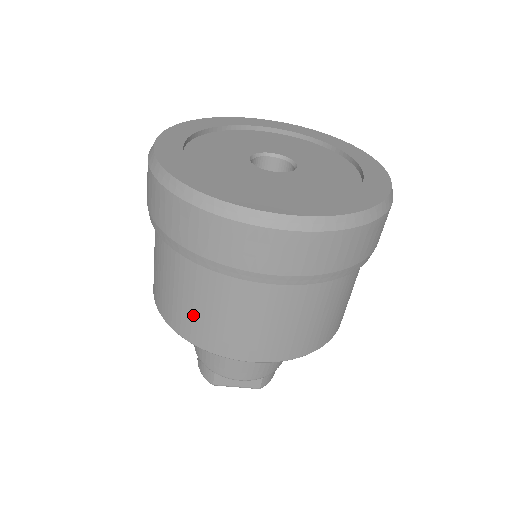
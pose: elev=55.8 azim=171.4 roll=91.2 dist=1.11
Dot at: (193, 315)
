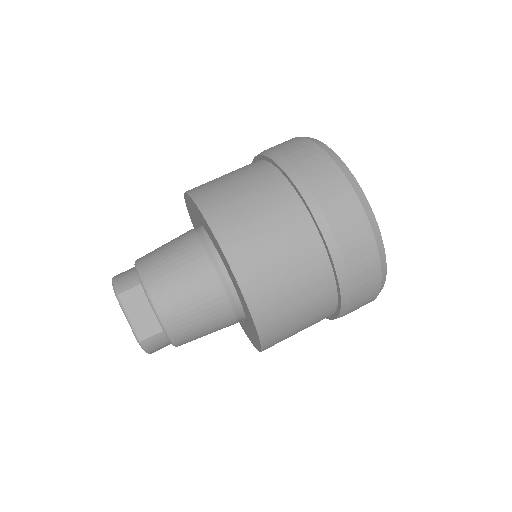
Dot at: (238, 206)
